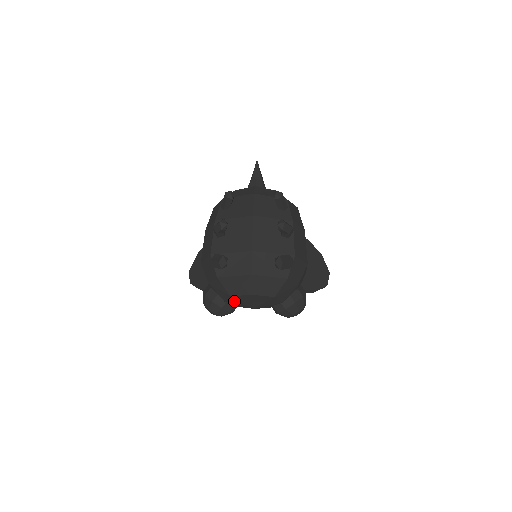
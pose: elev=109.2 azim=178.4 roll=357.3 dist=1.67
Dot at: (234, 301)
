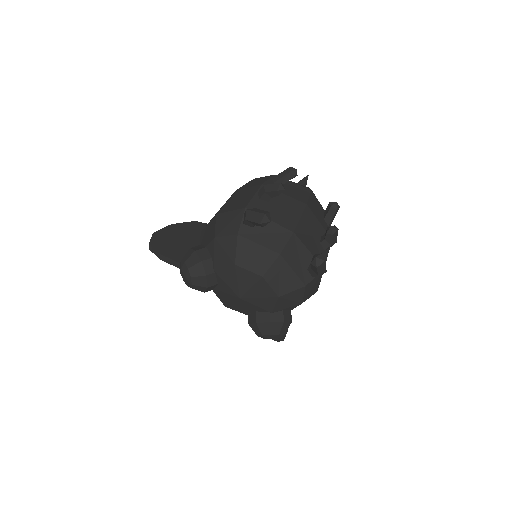
Dot at: (229, 275)
